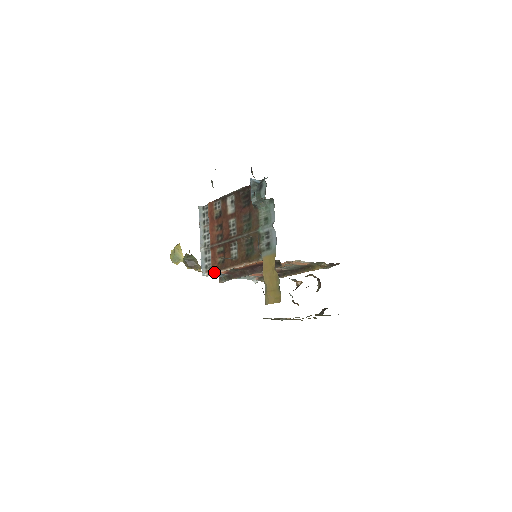
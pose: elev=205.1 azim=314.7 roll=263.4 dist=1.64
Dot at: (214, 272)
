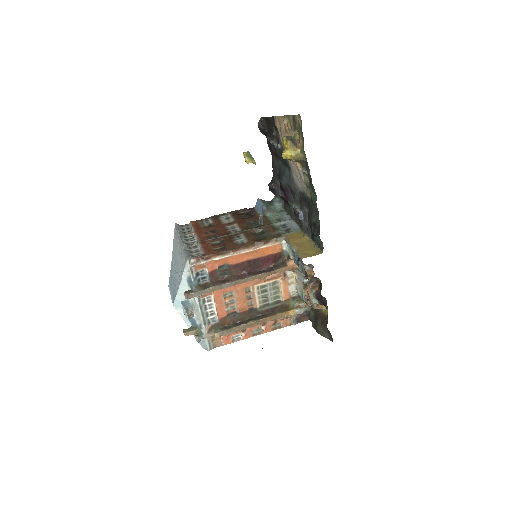
Dot at: (206, 258)
